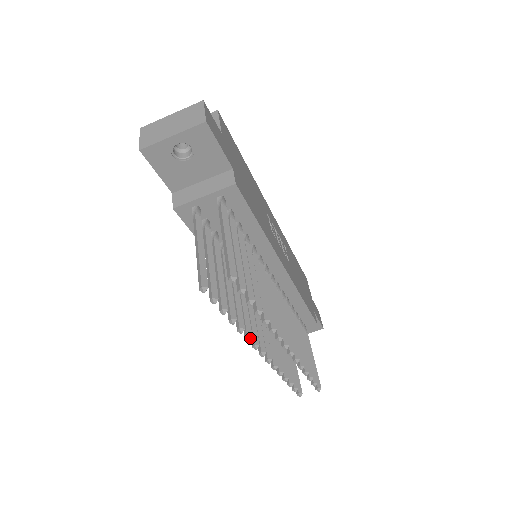
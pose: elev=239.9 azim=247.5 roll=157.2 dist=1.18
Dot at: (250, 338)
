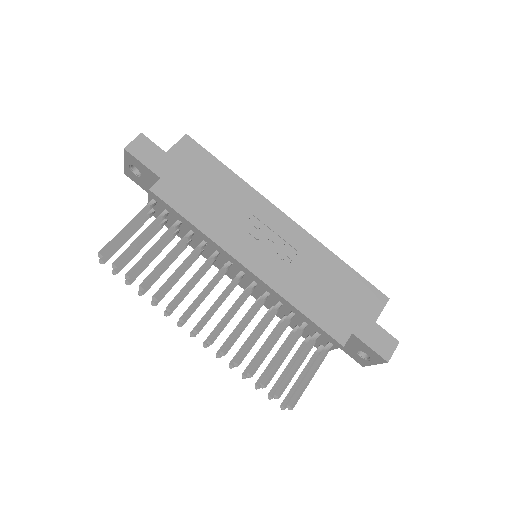
Dot at: (166, 313)
